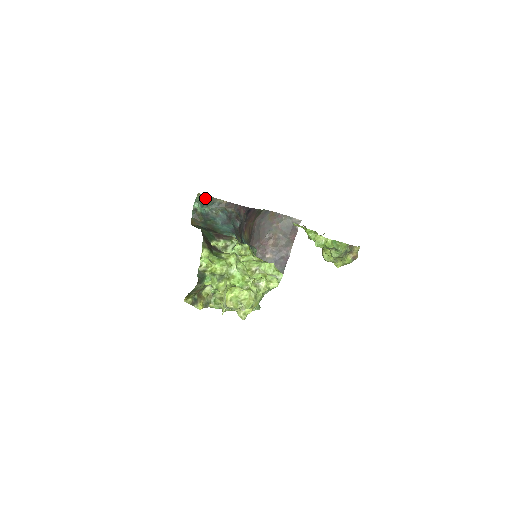
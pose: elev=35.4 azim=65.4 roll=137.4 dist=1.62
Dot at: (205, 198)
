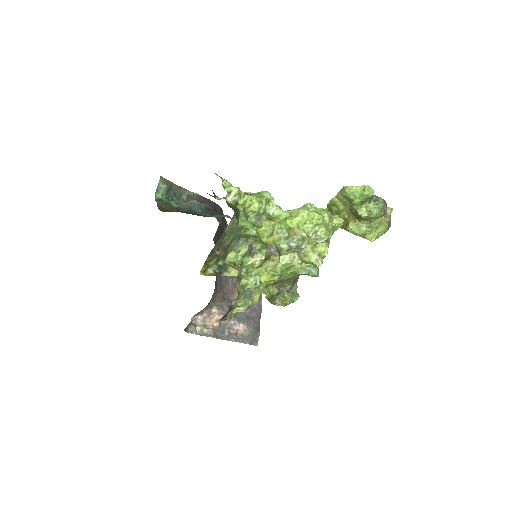
Dot at: (170, 185)
